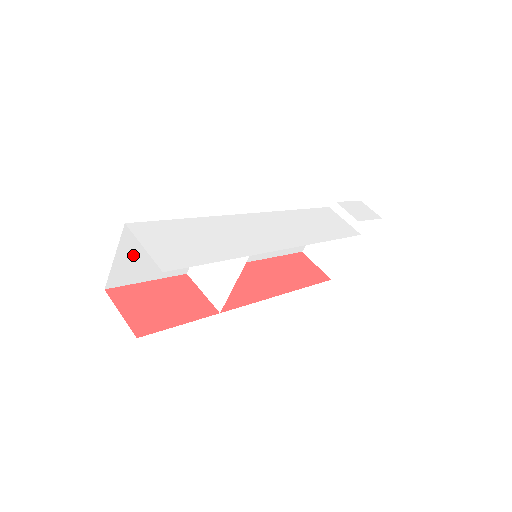
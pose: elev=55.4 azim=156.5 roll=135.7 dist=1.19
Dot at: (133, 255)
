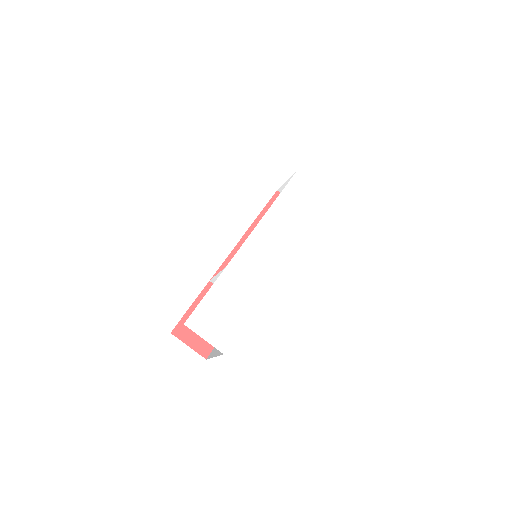
Dot at: occluded
